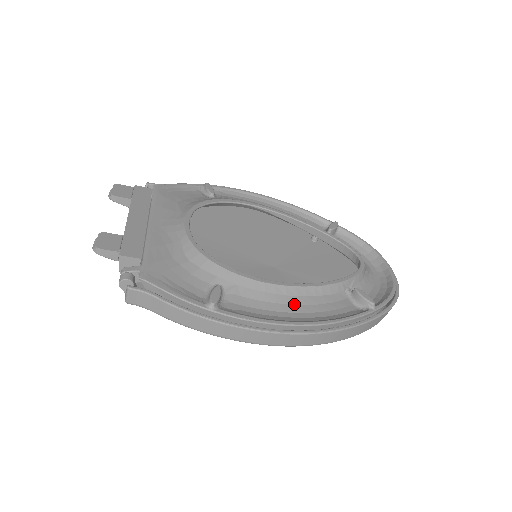
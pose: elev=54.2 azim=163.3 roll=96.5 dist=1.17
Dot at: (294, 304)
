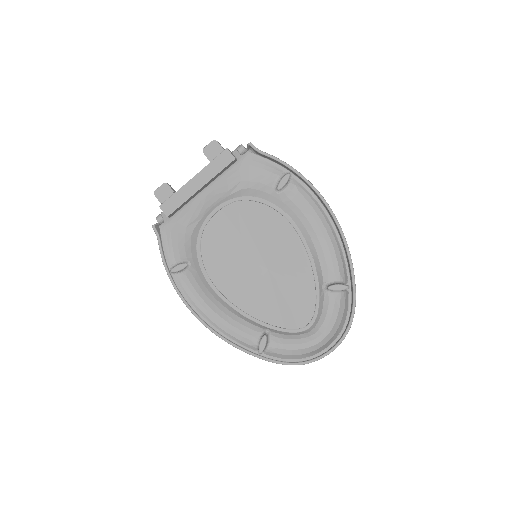
Dot at: (218, 307)
